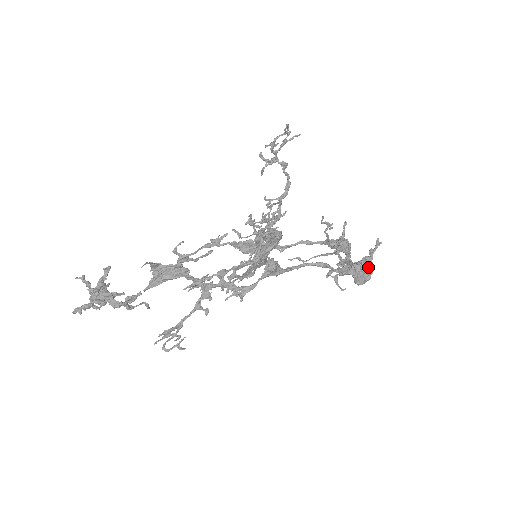
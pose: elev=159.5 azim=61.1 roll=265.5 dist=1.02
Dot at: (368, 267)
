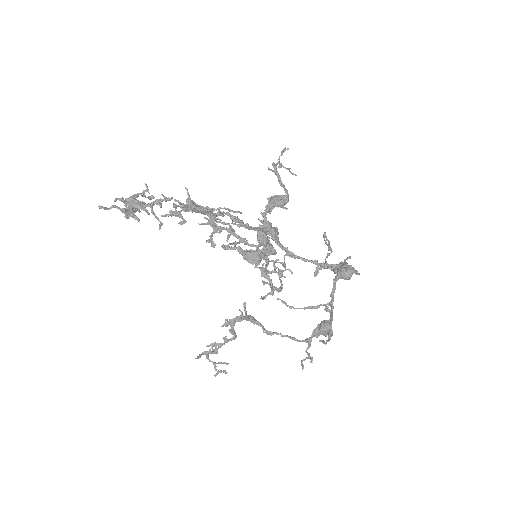
Dot at: occluded
